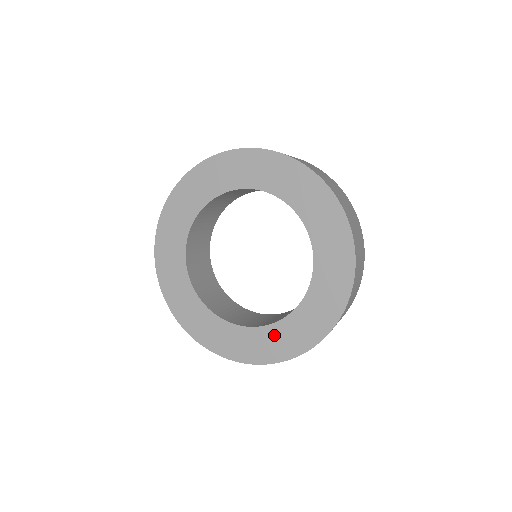
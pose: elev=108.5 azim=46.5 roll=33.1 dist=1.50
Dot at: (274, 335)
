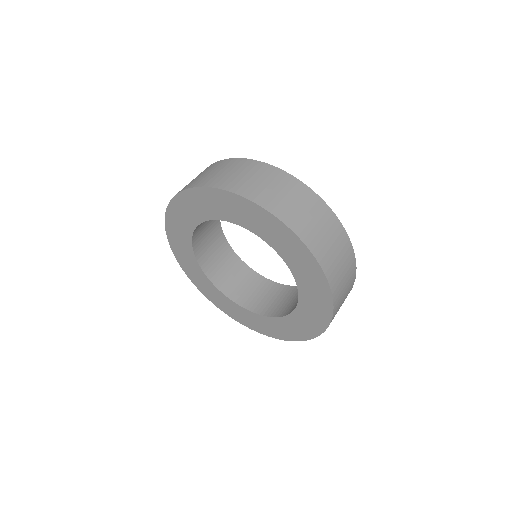
Dot at: (285, 324)
